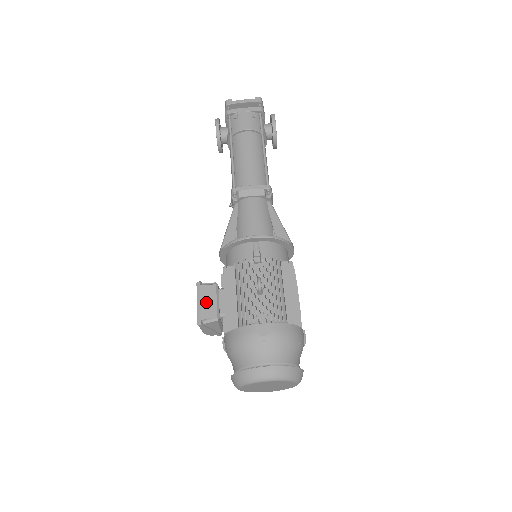
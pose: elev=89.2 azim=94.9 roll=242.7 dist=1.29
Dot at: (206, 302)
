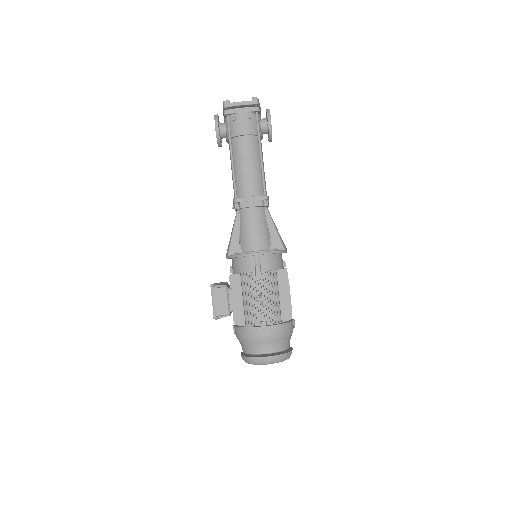
Dot at: (219, 302)
